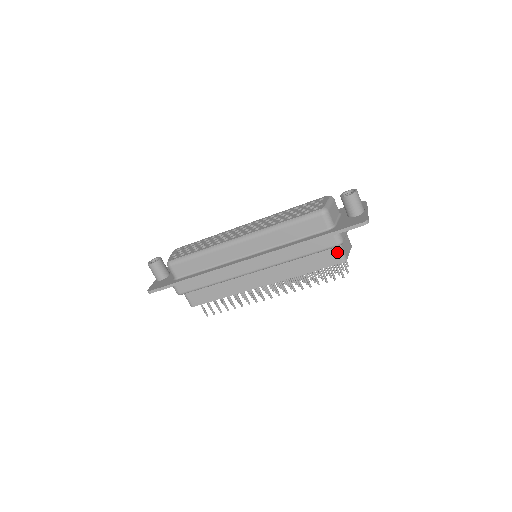
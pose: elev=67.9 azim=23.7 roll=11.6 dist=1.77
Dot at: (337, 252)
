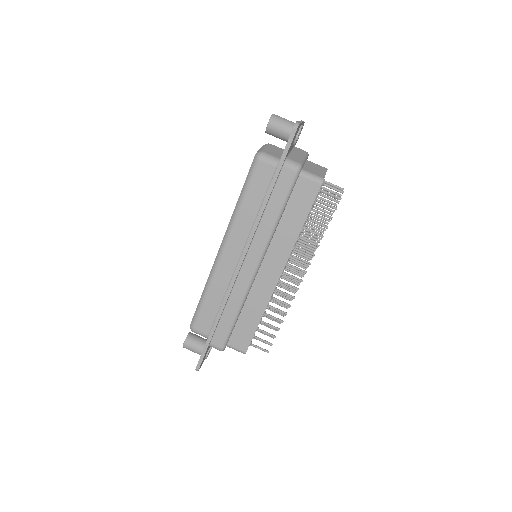
Dot at: (307, 180)
